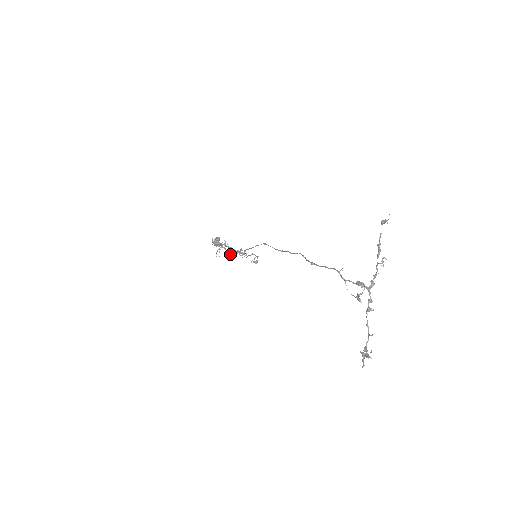
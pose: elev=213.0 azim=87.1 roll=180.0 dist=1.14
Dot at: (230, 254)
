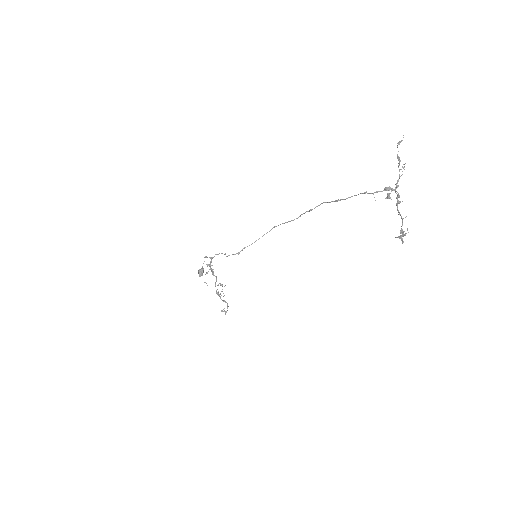
Dot at: (232, 254)
